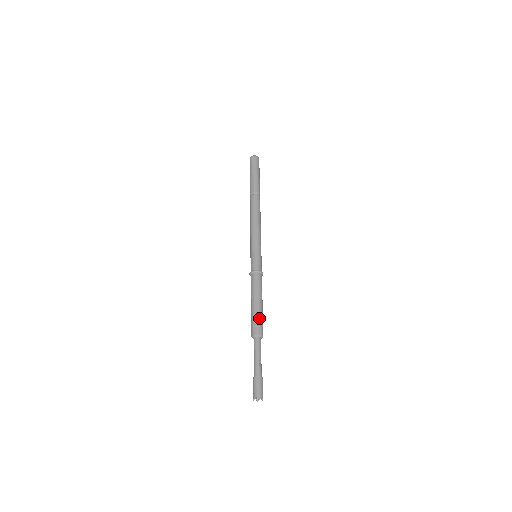
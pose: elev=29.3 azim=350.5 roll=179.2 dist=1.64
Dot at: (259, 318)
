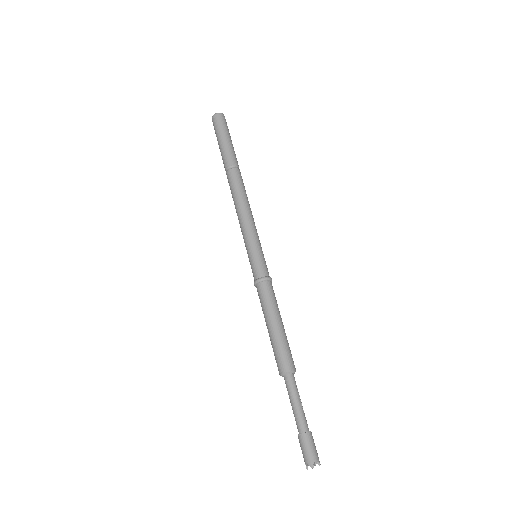
Dot at: occluded
